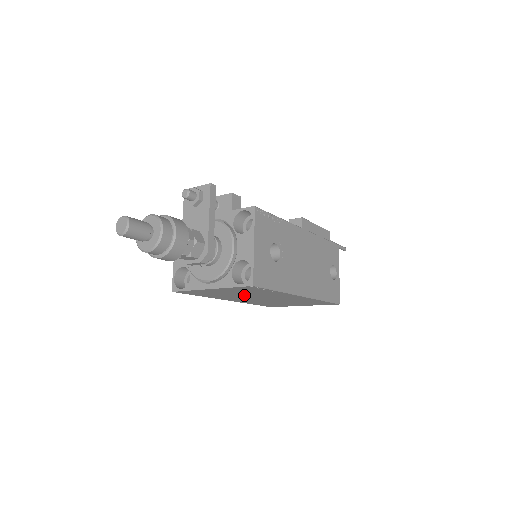
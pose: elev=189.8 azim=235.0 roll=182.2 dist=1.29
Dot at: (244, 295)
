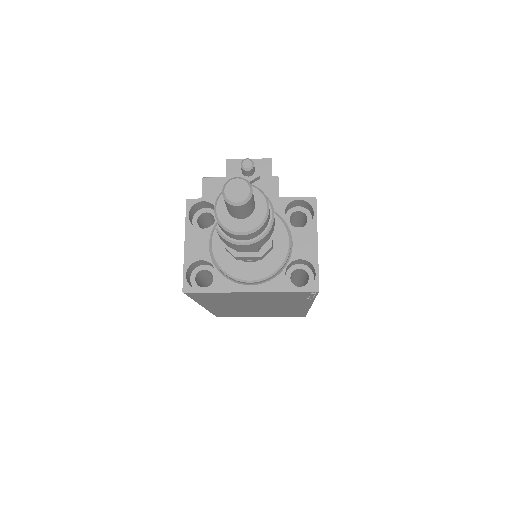
Dot at: (254, 302)
